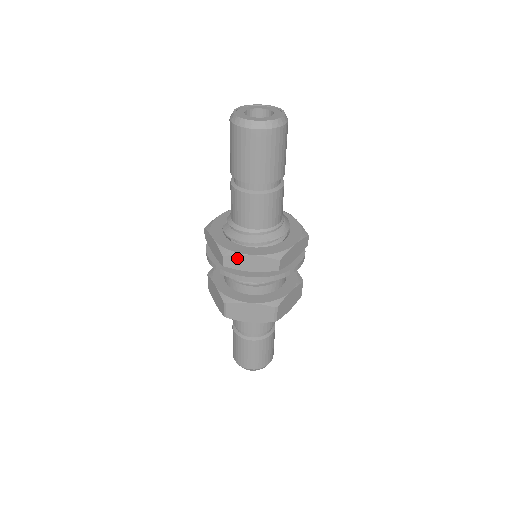
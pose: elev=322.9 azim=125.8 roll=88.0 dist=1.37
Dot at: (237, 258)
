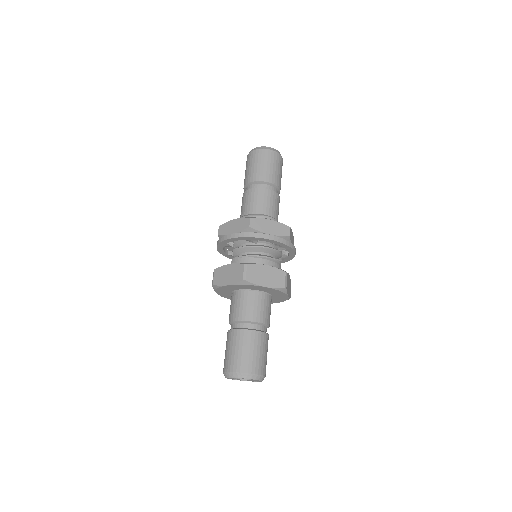
Dot at: (260, 221)
